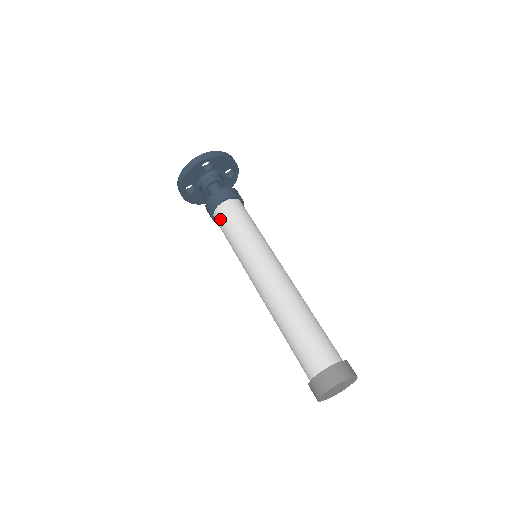
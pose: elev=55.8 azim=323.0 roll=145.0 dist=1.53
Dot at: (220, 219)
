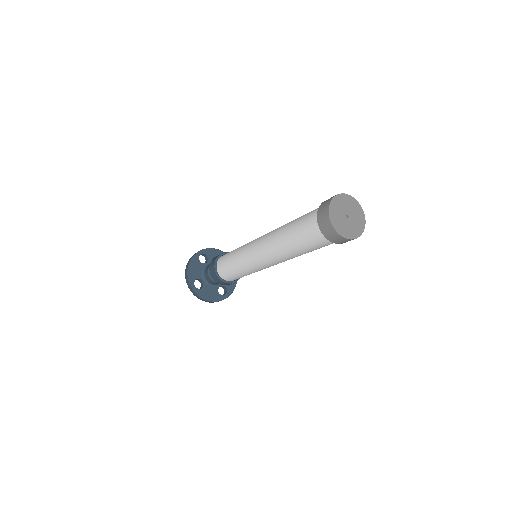
Dot at: (221, 265)
